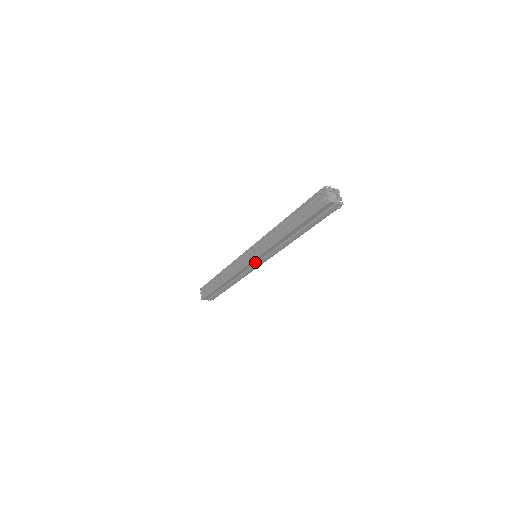
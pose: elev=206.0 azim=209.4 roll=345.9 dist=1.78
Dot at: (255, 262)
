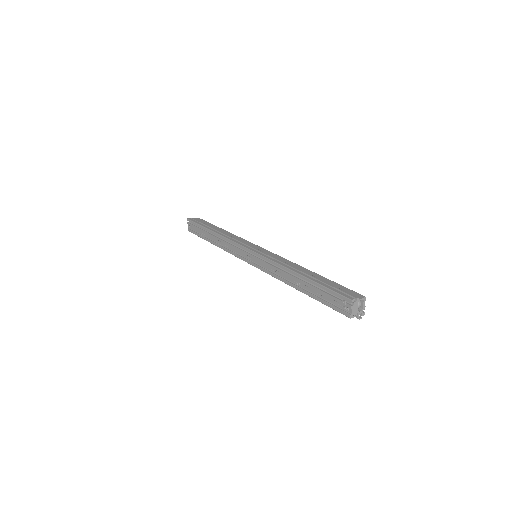
Dot at: occluded
